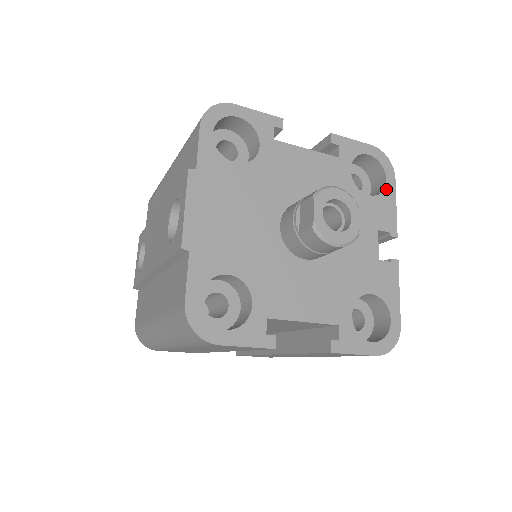
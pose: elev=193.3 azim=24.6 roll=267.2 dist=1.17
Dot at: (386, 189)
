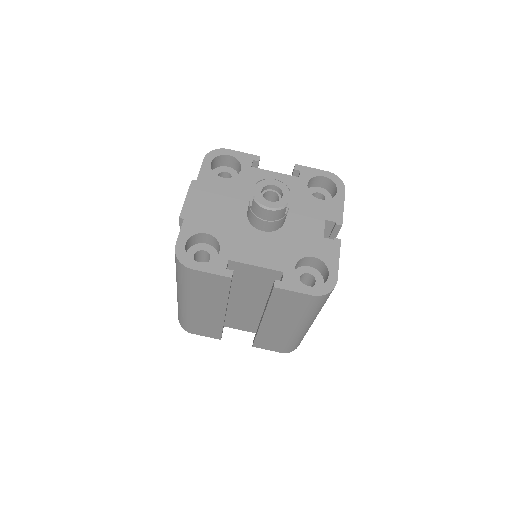
Dot at: (336, 196)
